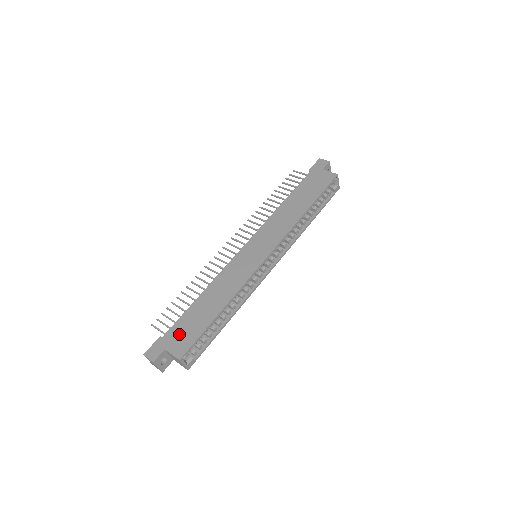
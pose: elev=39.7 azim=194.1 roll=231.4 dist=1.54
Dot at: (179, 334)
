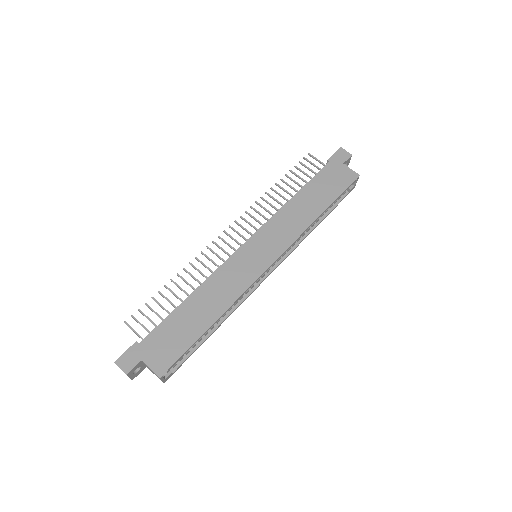
Dot at: (161, 343)
